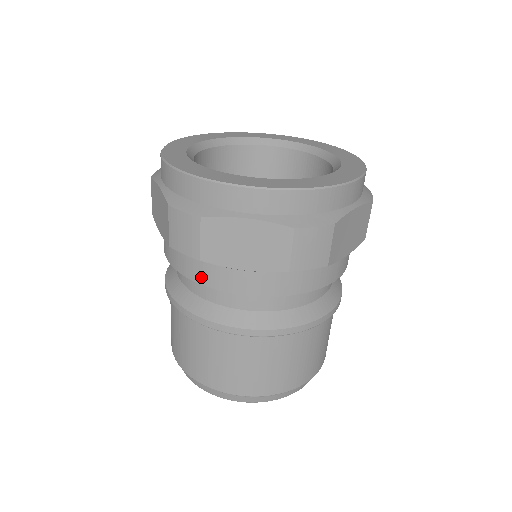
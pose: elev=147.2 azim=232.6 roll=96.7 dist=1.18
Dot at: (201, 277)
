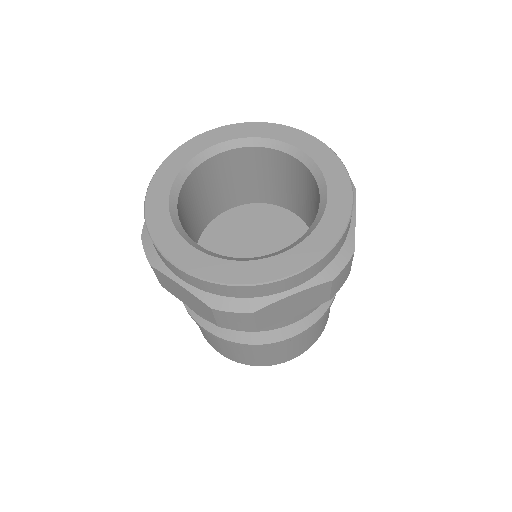
Dot at: occluded
